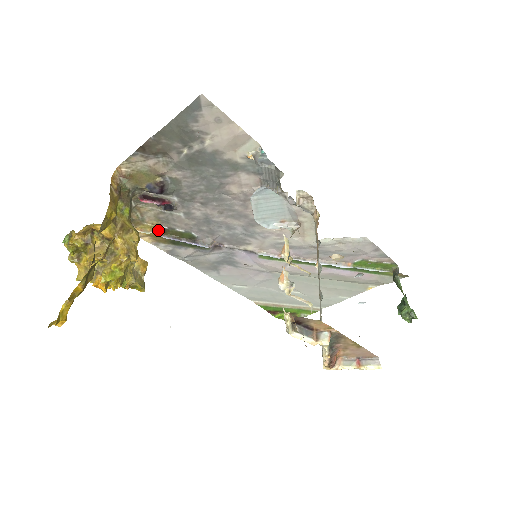
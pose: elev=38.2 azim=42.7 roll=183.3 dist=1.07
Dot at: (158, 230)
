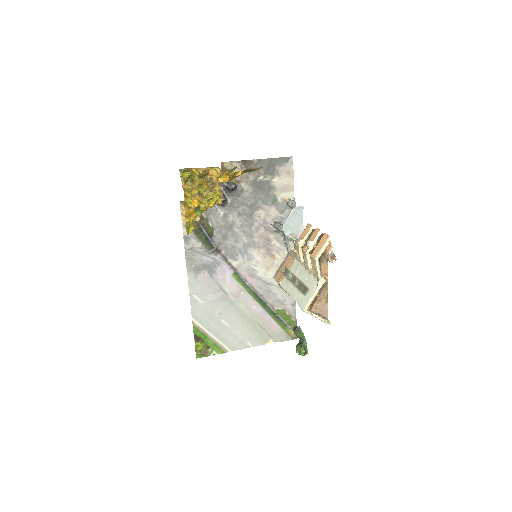
Dot at: occluded
